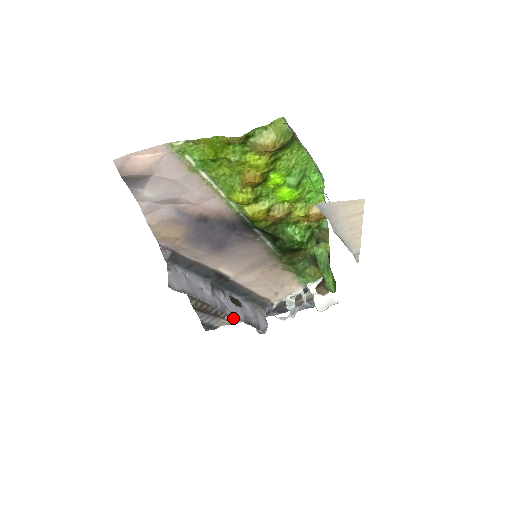
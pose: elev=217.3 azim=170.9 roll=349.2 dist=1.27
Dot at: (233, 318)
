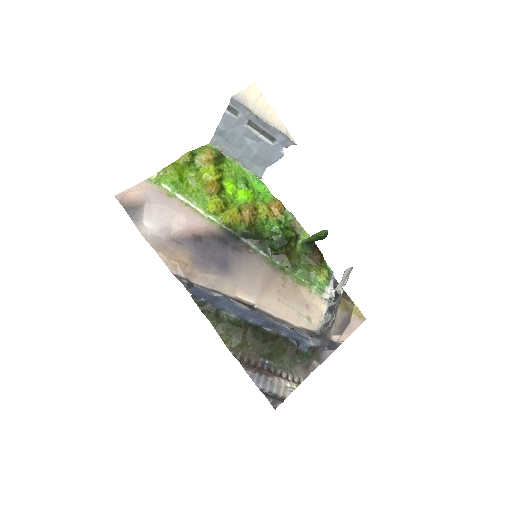
Dot at: (292, 376)
